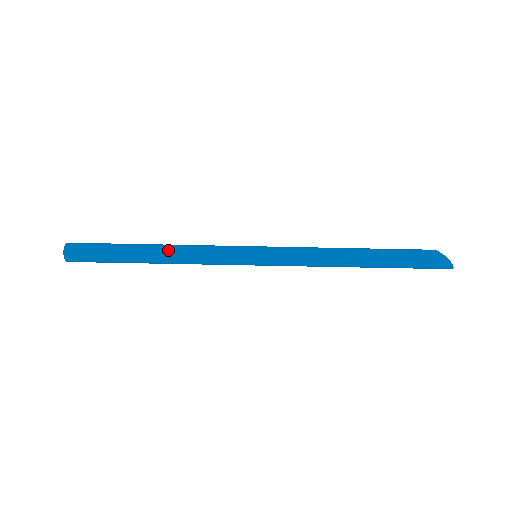
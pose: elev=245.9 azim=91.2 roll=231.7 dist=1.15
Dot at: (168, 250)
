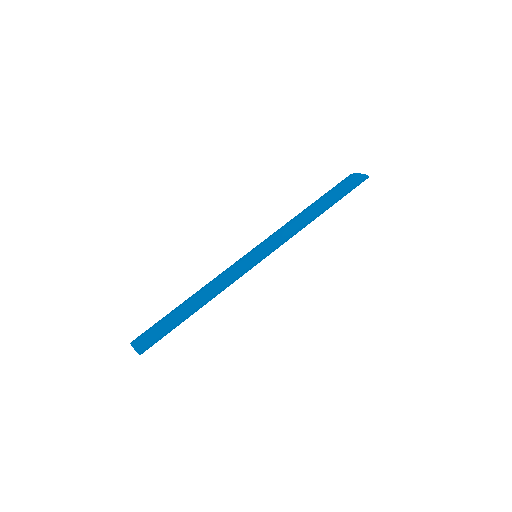
Dot at: (202, 295)
